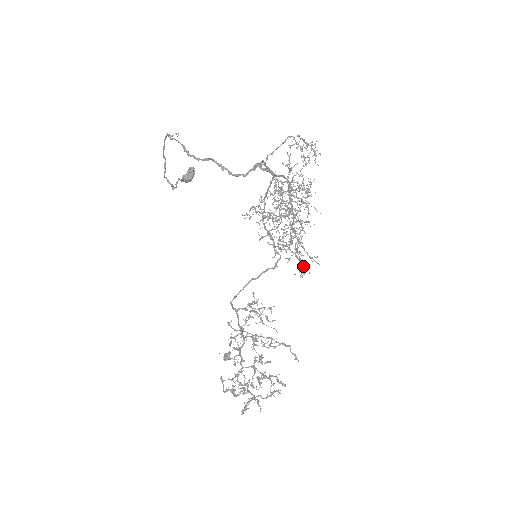
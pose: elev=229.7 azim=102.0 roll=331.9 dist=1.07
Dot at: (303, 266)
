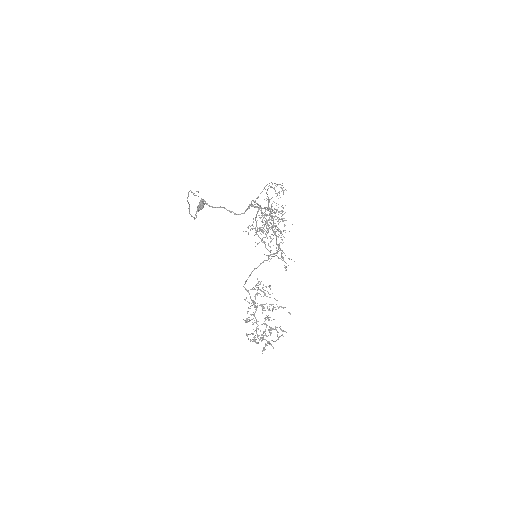
Dot at: occluded
